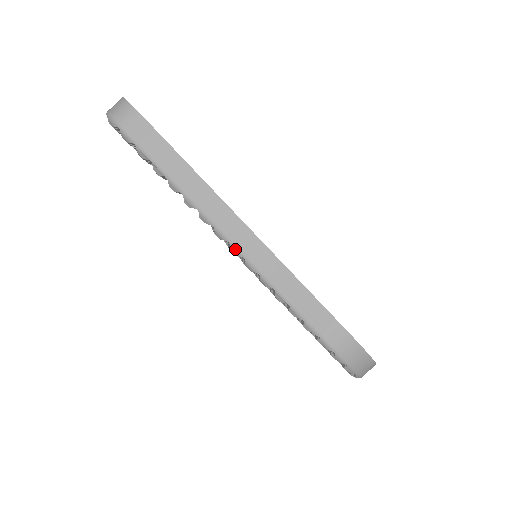
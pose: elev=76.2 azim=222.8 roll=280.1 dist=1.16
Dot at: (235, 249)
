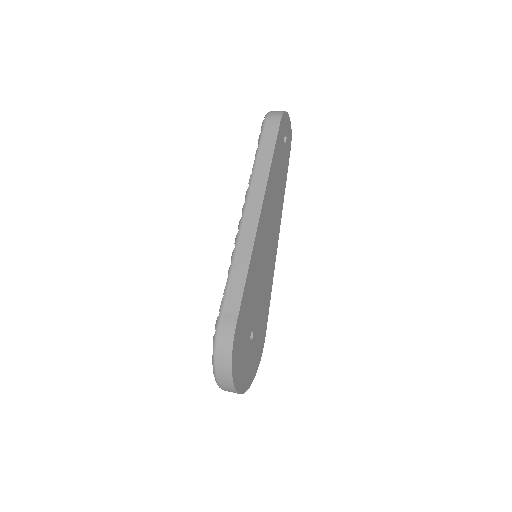
Dot at: (241, 222)
